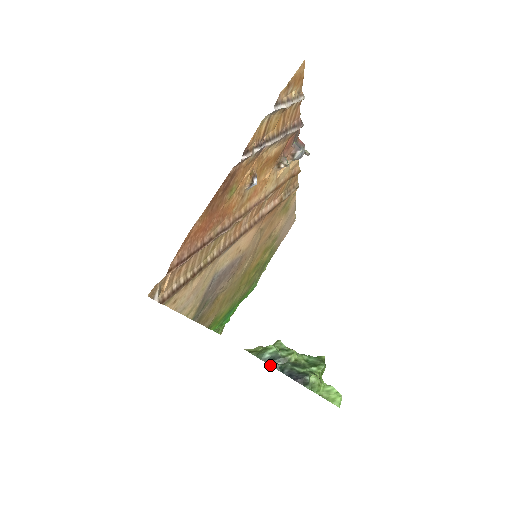
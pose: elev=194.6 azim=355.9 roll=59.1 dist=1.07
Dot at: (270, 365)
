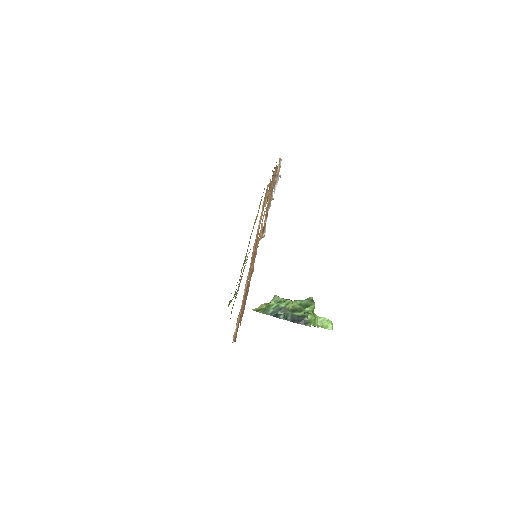
Dot at: (276, 317)
